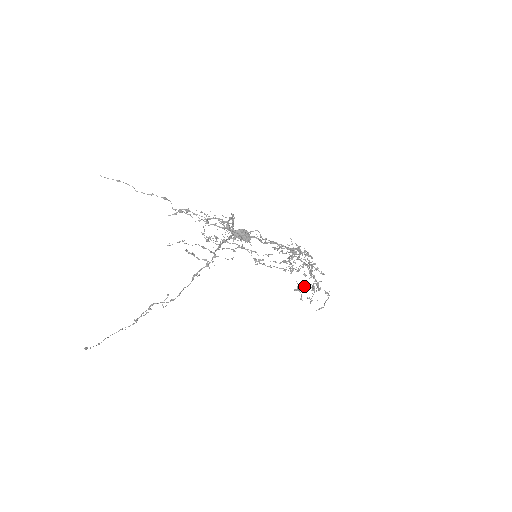
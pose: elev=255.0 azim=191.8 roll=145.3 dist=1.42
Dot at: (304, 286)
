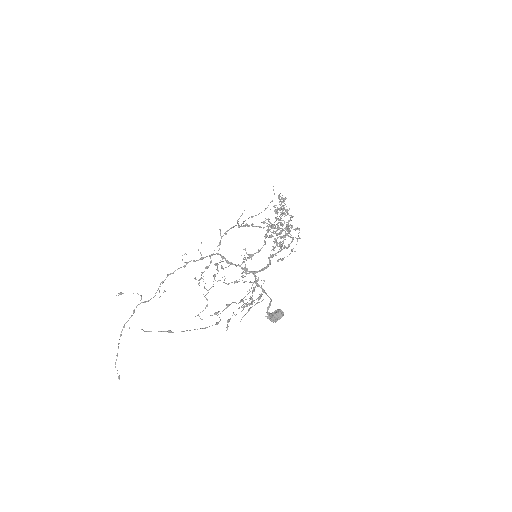
Dot at: occluded
